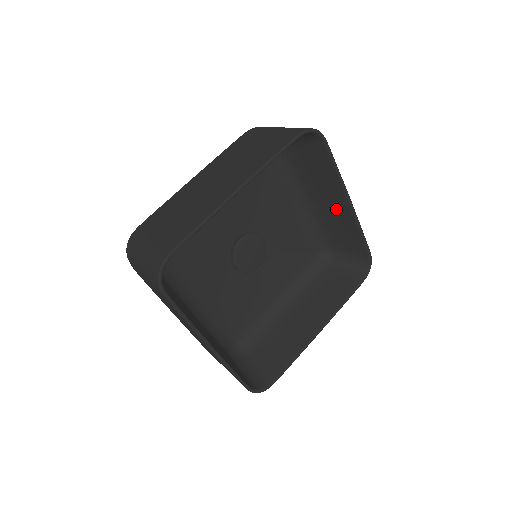
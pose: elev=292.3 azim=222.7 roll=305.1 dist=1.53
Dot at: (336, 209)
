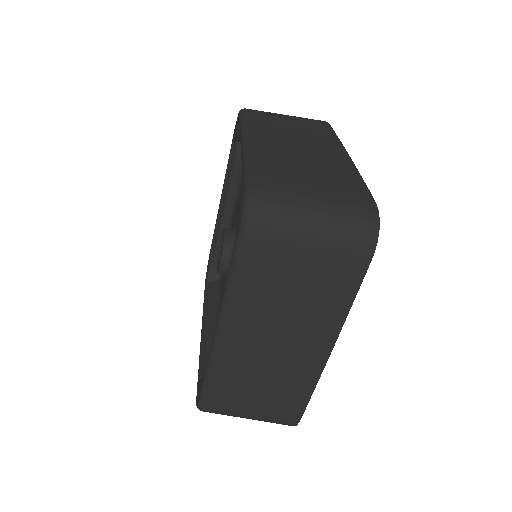
Dot at: occluded
